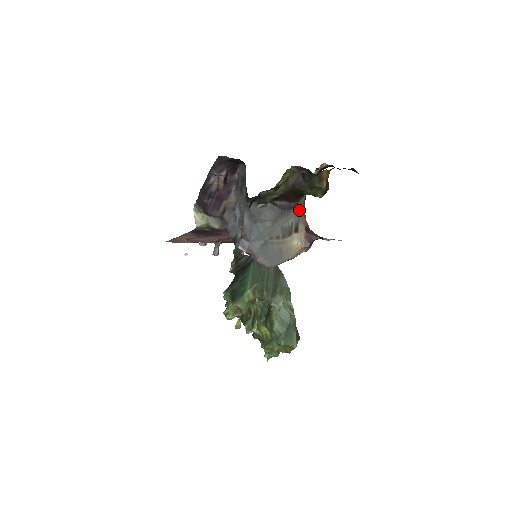
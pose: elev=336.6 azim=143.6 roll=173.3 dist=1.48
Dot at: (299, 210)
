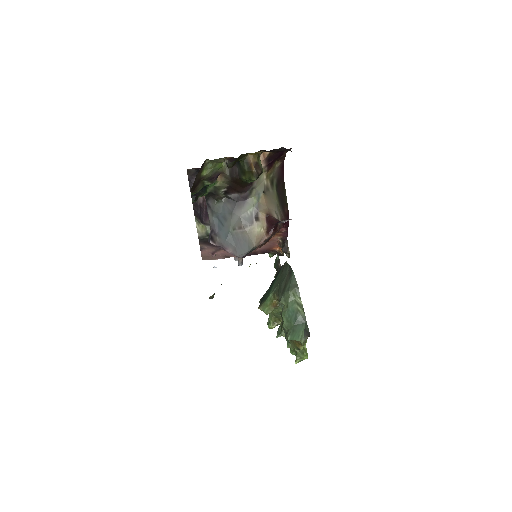
Dot at: (257, 200)
